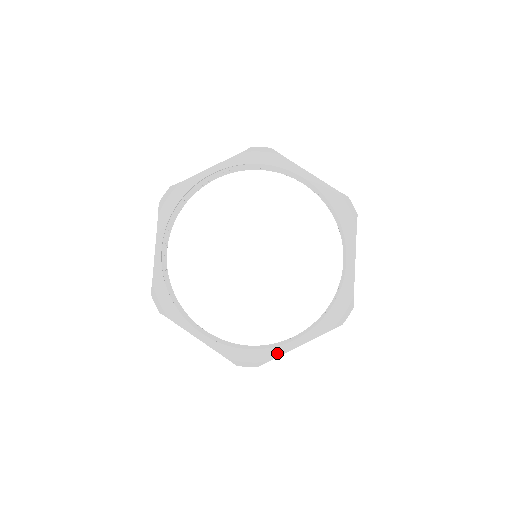
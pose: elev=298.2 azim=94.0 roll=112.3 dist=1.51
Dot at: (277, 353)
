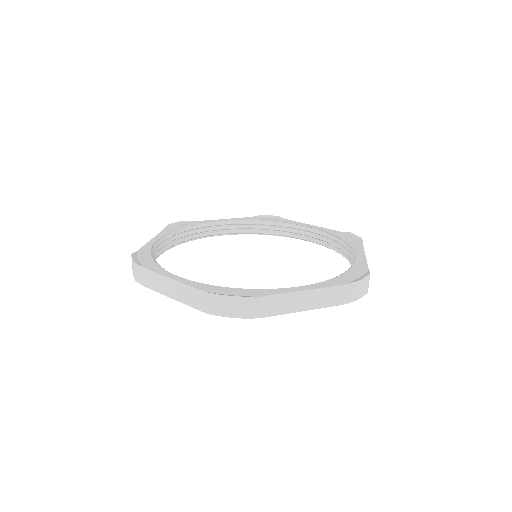
Dot at: (273, 292)
